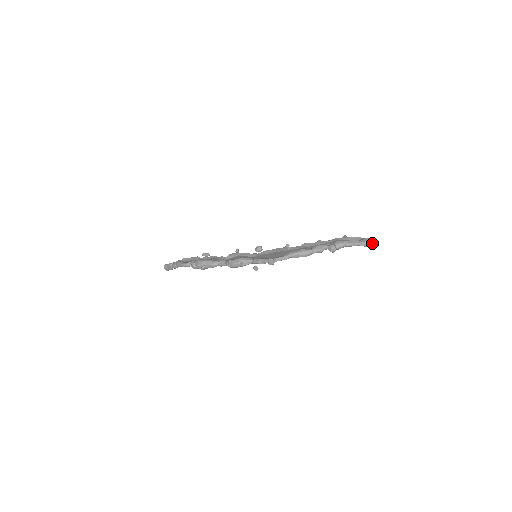
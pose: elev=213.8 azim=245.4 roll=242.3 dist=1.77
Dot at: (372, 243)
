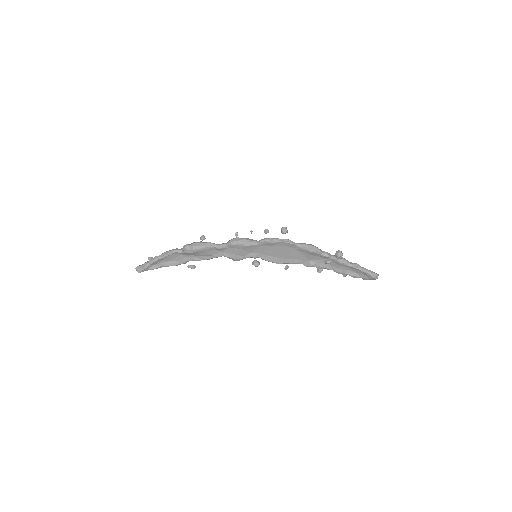
Dot at: (374, 272)
